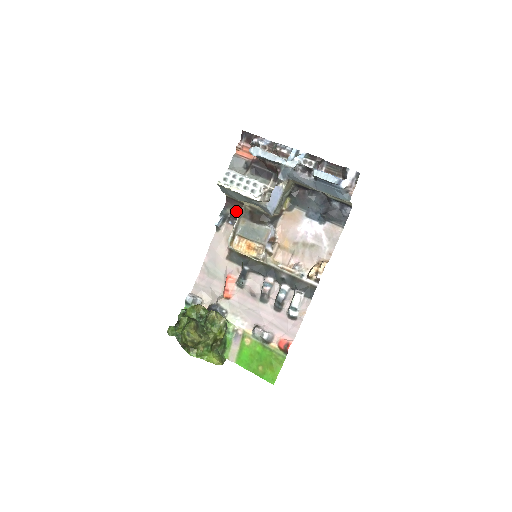
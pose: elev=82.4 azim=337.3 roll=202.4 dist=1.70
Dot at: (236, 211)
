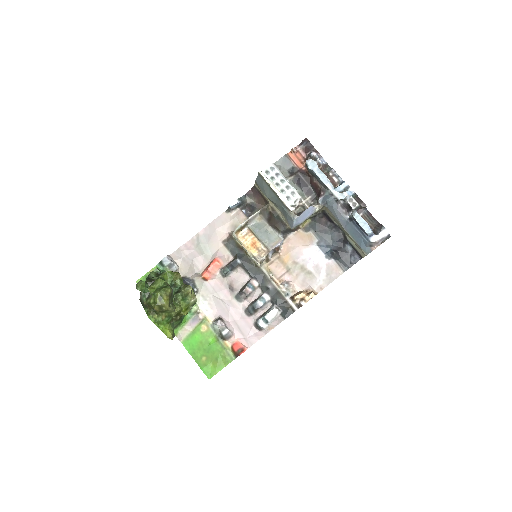
Dot at: (255, 204)
